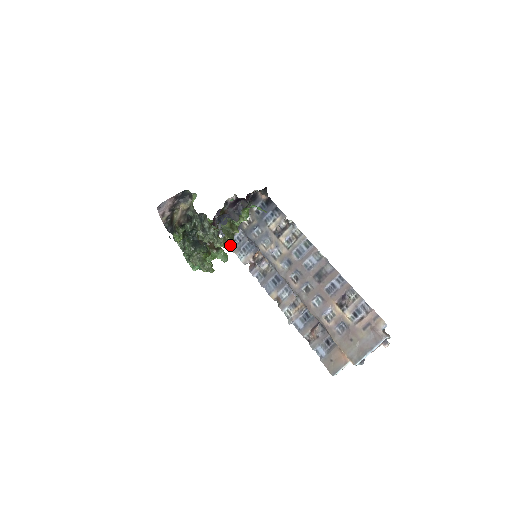
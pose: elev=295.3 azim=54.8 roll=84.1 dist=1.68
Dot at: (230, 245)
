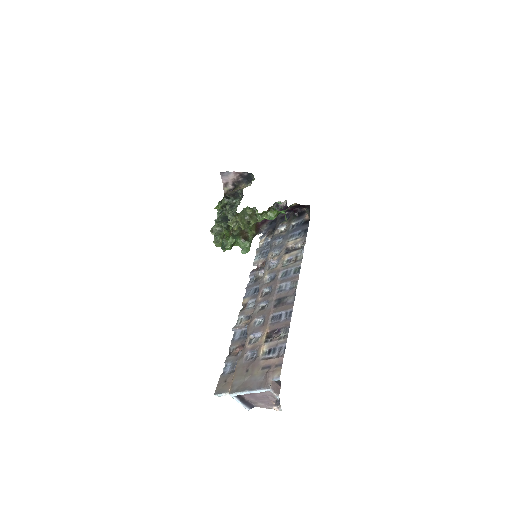
Dot at: (260, 245)
